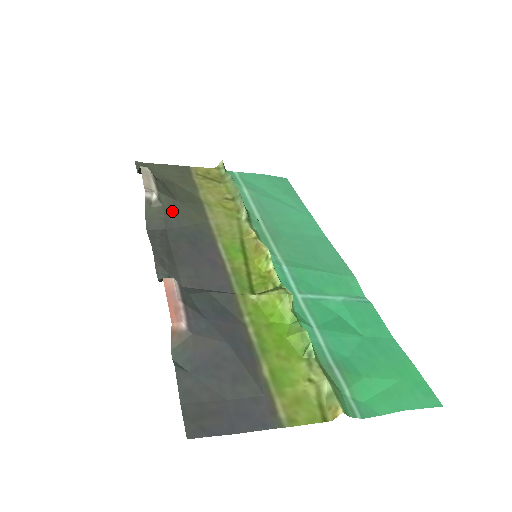
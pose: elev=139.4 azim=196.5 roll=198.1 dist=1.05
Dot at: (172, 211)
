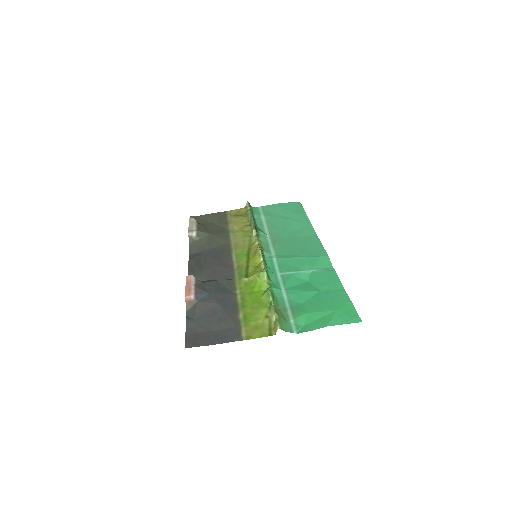
Dot at: (206, 241)
